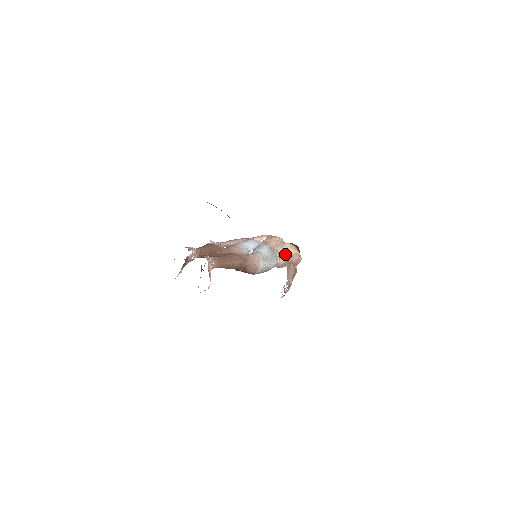
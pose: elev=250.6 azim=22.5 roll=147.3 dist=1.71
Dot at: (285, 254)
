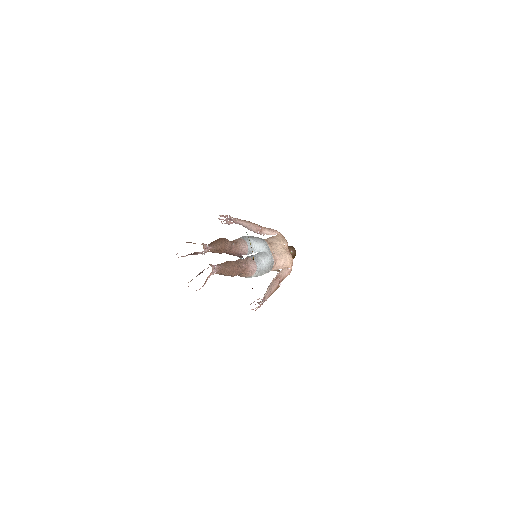
Dot at: (280, 265)
